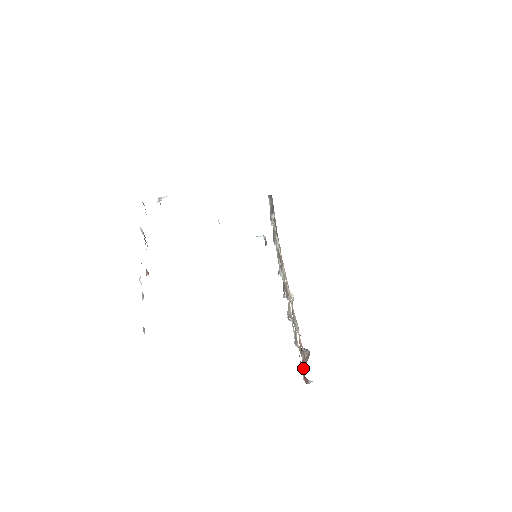
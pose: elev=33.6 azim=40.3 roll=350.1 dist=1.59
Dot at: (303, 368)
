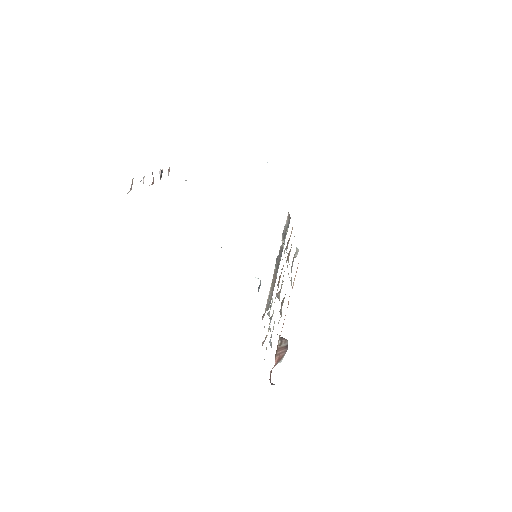
Dot at: (275, 355)
